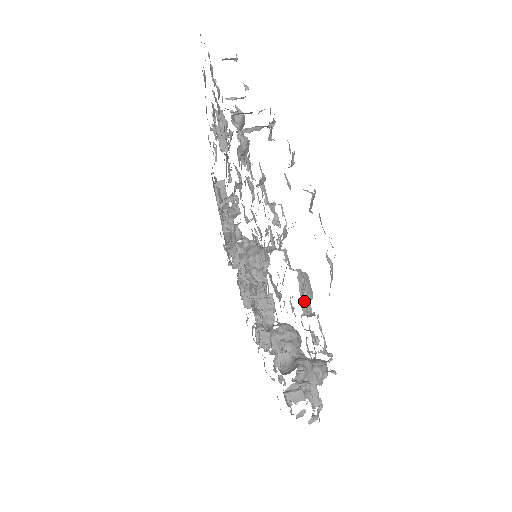
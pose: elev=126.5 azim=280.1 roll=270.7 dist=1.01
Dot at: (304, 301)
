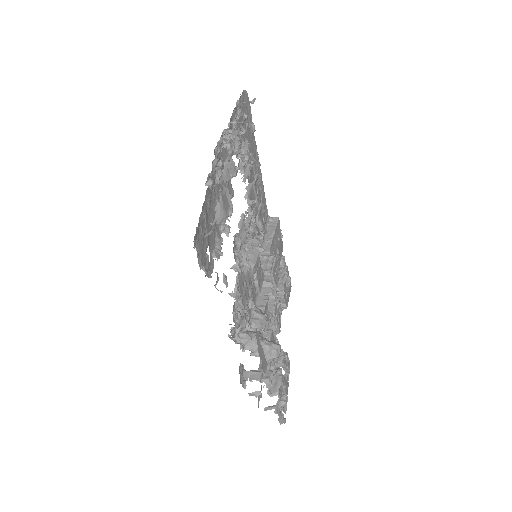
Dot at: (243, 265)
